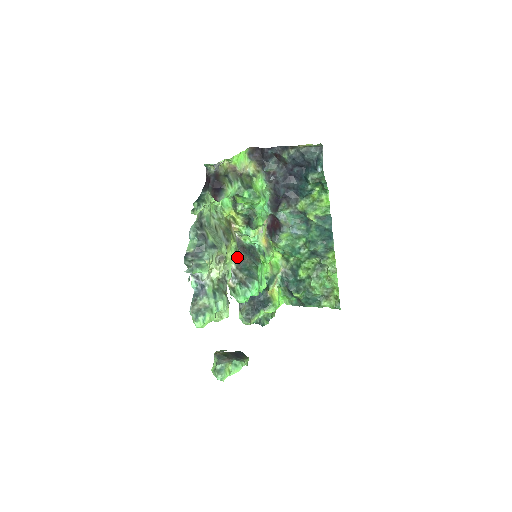
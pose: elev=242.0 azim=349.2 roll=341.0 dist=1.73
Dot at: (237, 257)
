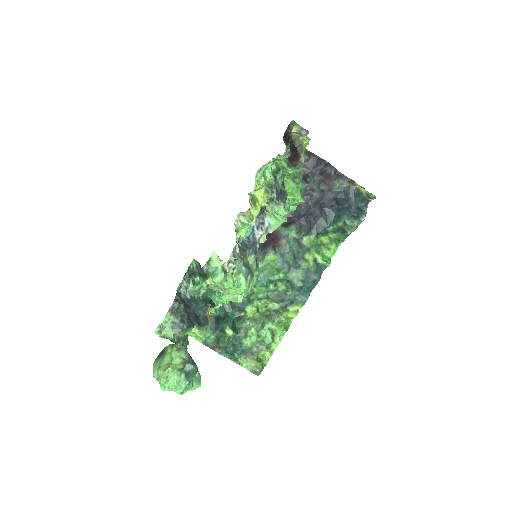
Dot at: (240, 242)
